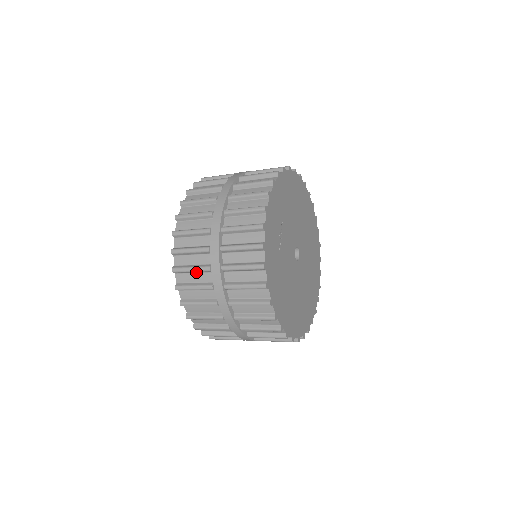
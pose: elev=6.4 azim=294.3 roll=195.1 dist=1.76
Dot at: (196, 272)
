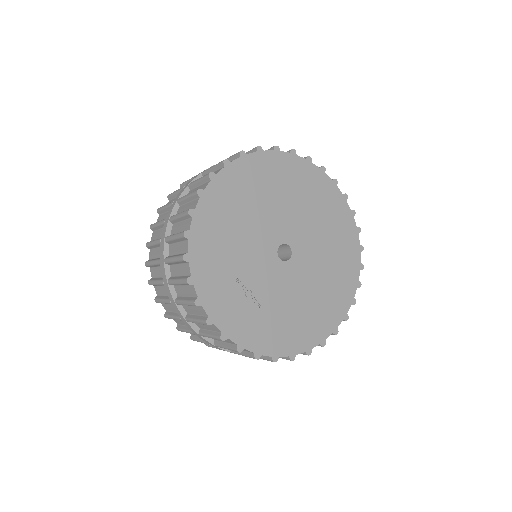
Dot at: occluded
